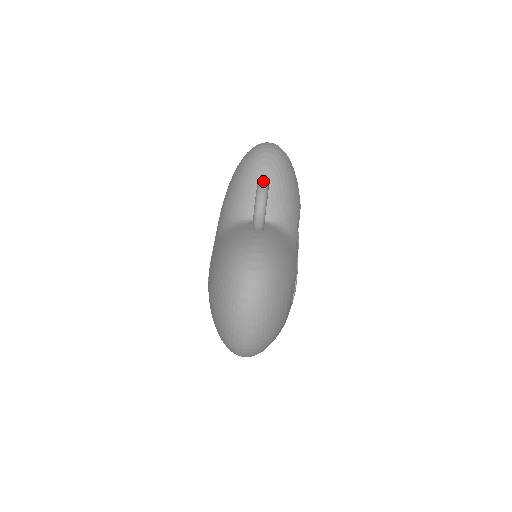
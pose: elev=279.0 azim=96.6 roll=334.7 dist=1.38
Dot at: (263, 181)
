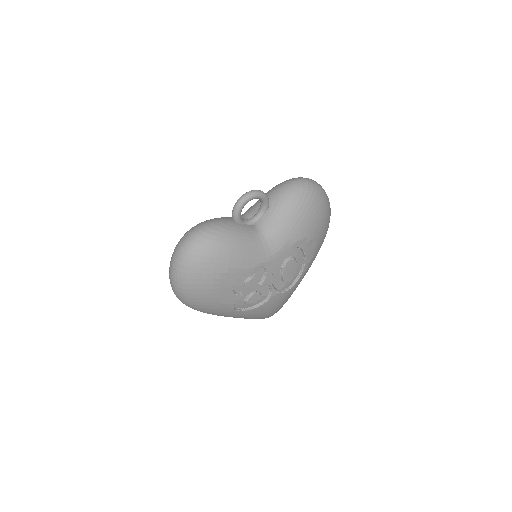
Dot at: (257, 190)
